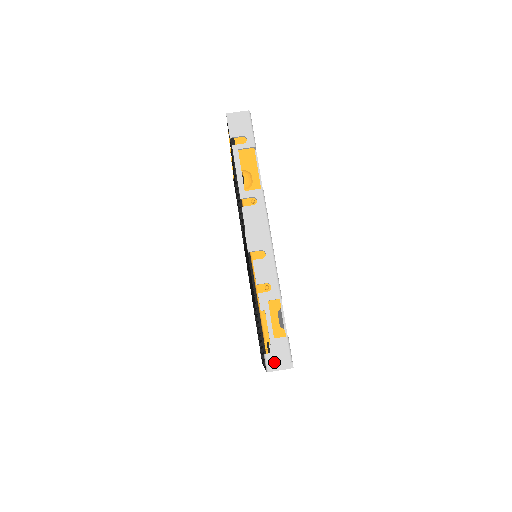
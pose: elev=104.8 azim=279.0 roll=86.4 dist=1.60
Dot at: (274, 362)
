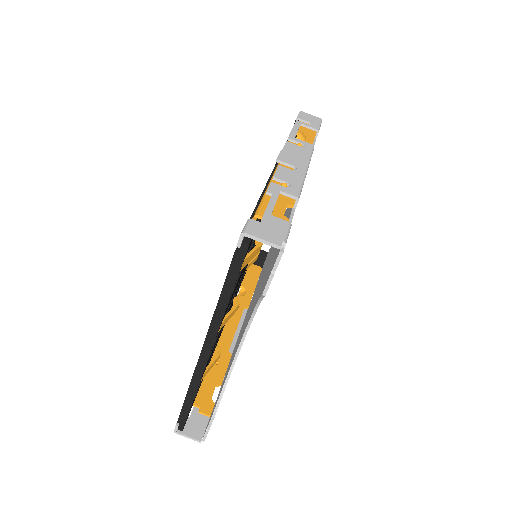
Dot at: (259, 229)
